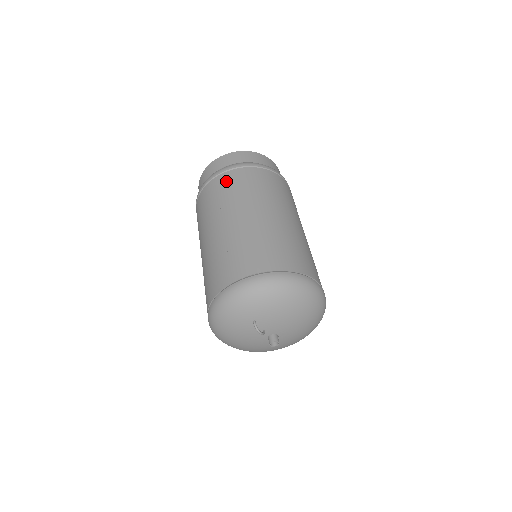
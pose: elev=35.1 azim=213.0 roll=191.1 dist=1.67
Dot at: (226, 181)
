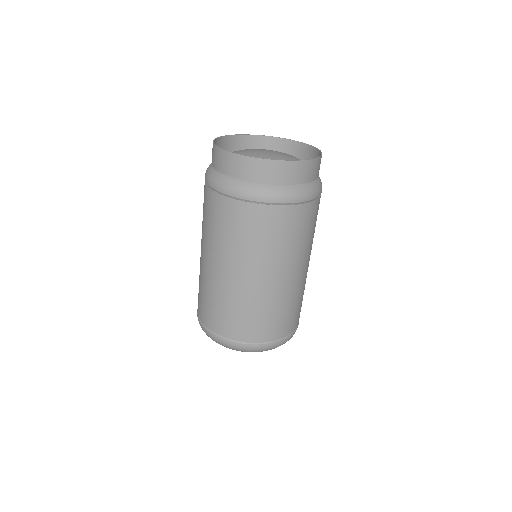
Dot at: (226, 213)
